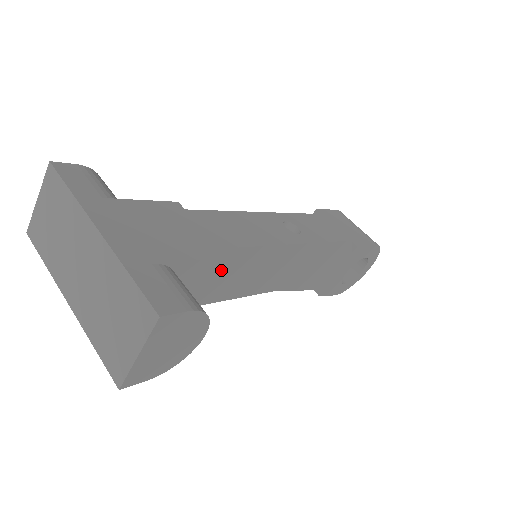
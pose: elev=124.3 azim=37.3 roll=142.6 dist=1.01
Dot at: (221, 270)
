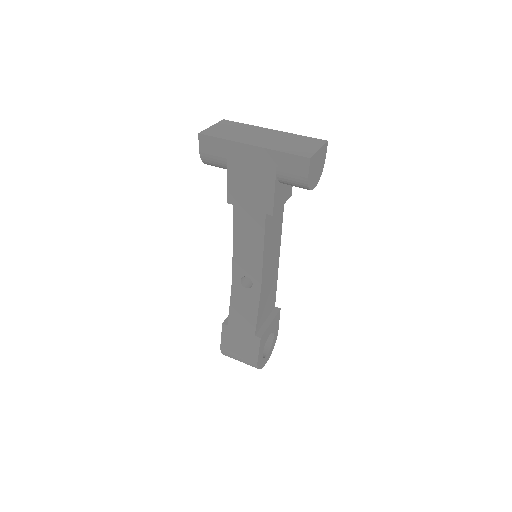
Dot at: (277, 213)
